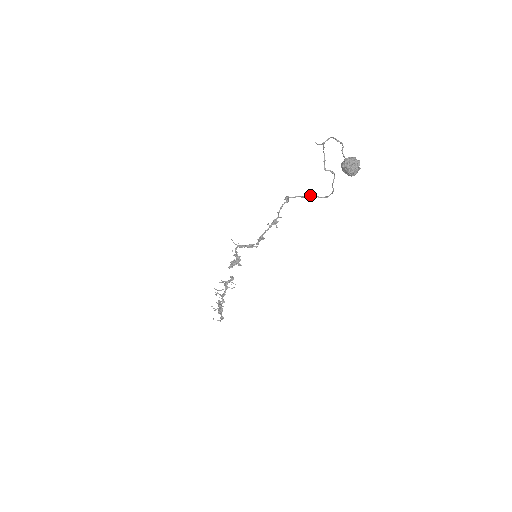
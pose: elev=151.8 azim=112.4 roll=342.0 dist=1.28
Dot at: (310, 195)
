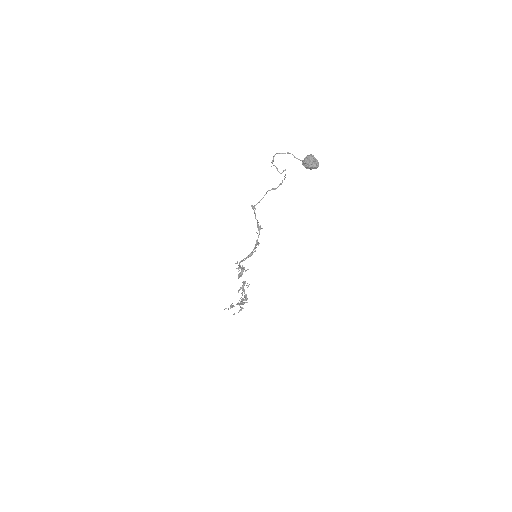
Dot at: occluded
